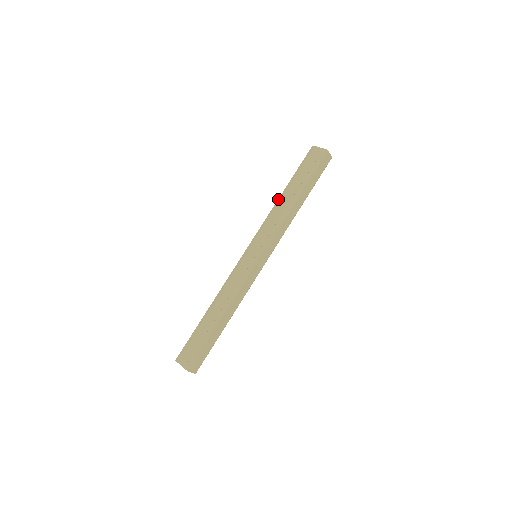
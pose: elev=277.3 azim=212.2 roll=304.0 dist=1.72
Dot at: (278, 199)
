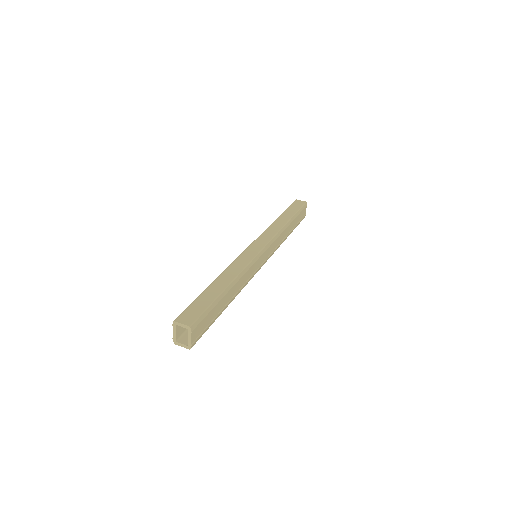
Dot at: occluded
